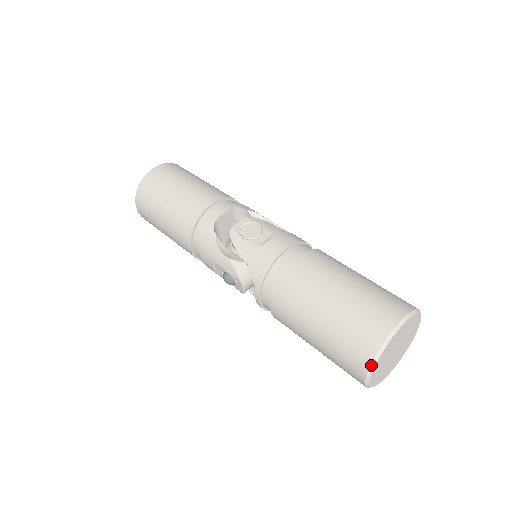
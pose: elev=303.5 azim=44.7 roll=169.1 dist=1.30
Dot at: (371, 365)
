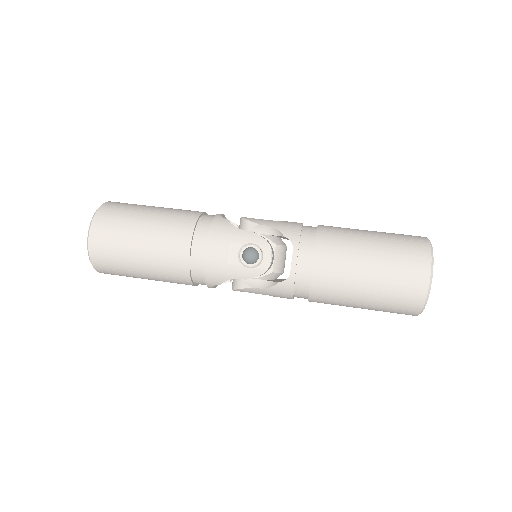
Dot at: (431, 256)
